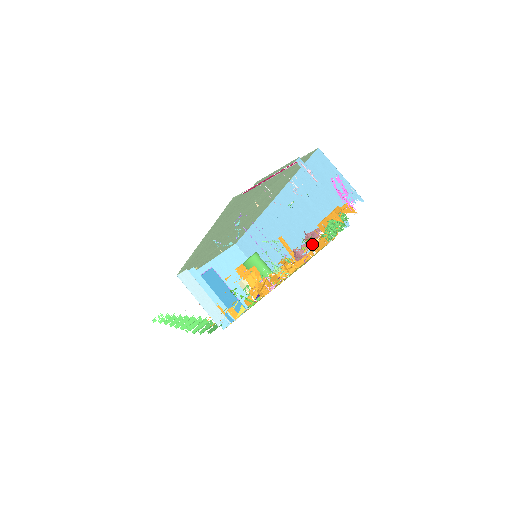
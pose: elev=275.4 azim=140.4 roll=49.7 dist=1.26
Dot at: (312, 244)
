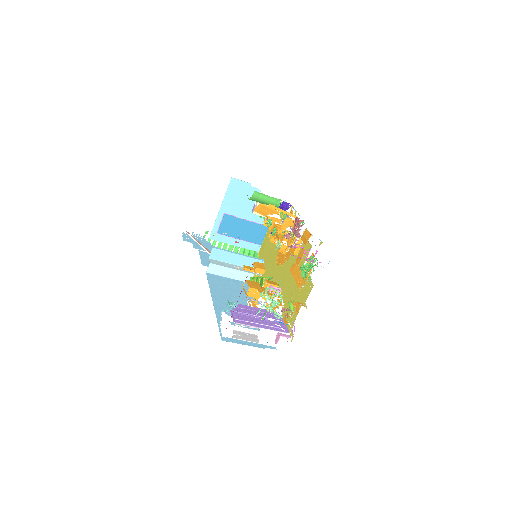
Dot at: occluded
